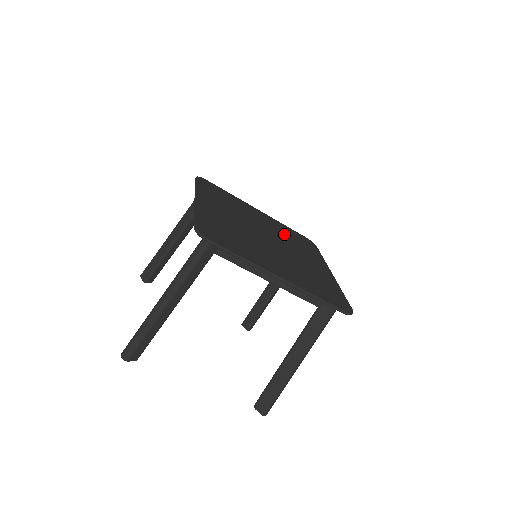
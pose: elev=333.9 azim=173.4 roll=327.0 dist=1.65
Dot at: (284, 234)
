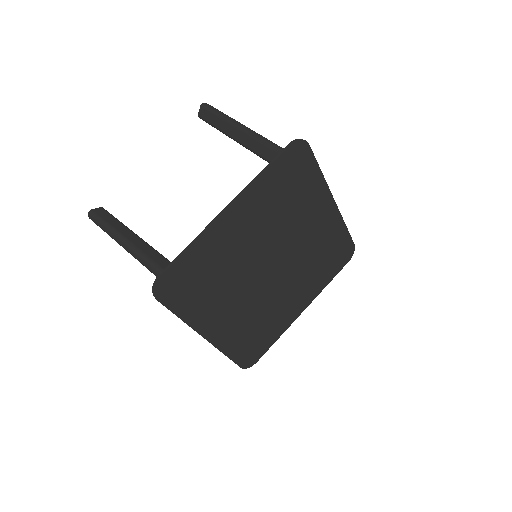
Dot at: (316, 249)
